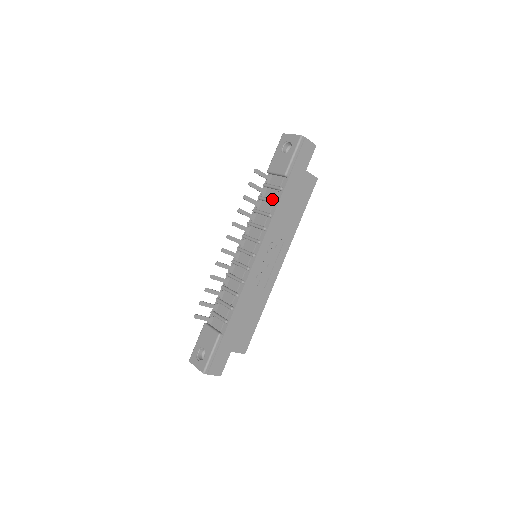
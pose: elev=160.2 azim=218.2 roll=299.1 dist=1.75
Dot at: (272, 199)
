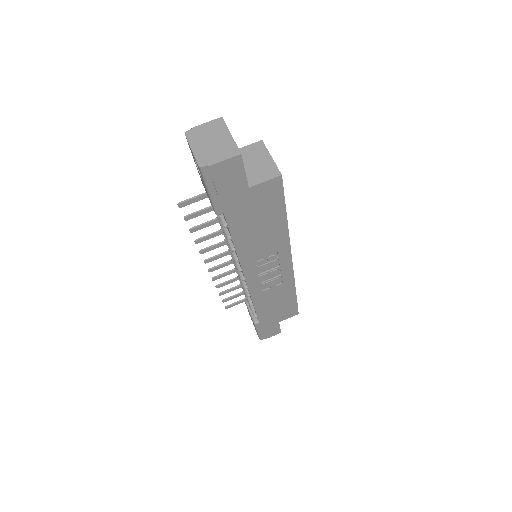
Dot at: (224, 231)
